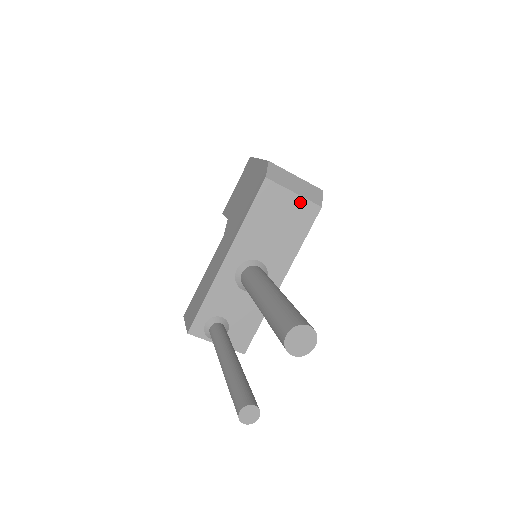
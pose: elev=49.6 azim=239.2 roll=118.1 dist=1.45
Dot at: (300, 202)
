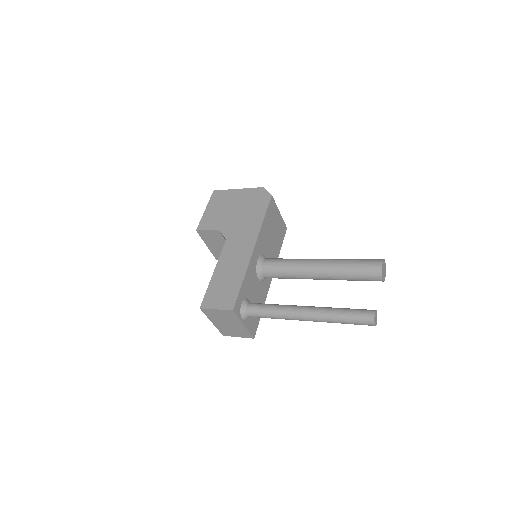
Dot at: (281, 220)
